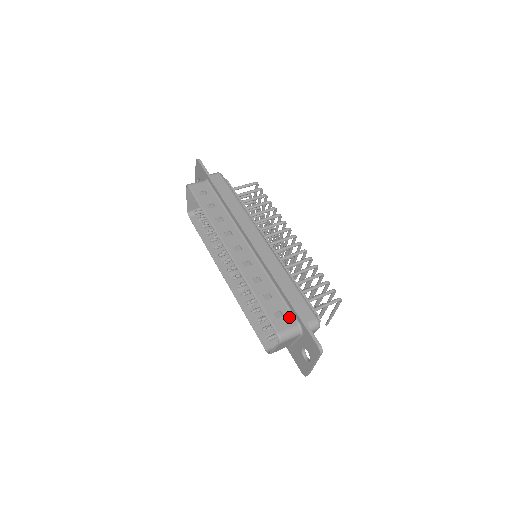
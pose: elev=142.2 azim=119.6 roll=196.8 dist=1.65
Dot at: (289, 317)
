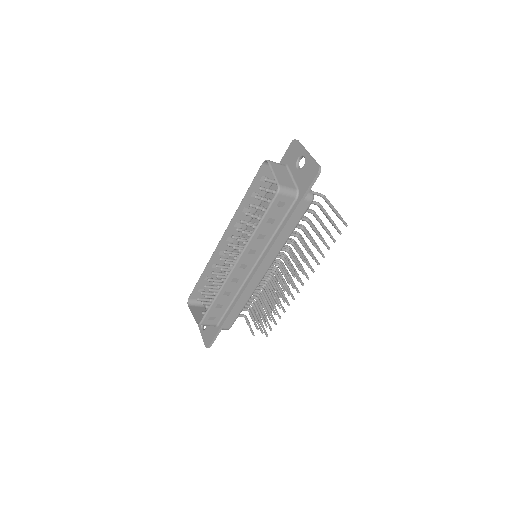
Dot at: (272, 175)
